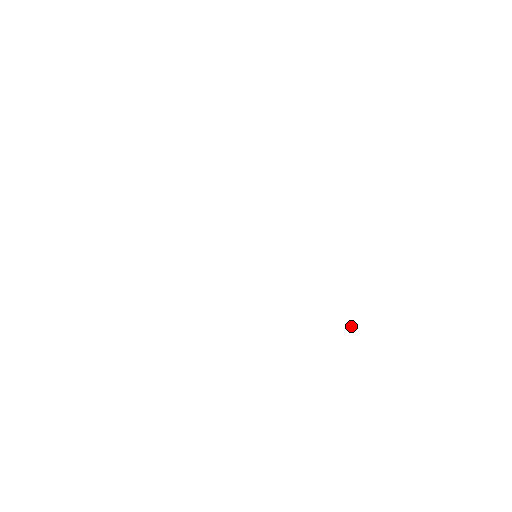
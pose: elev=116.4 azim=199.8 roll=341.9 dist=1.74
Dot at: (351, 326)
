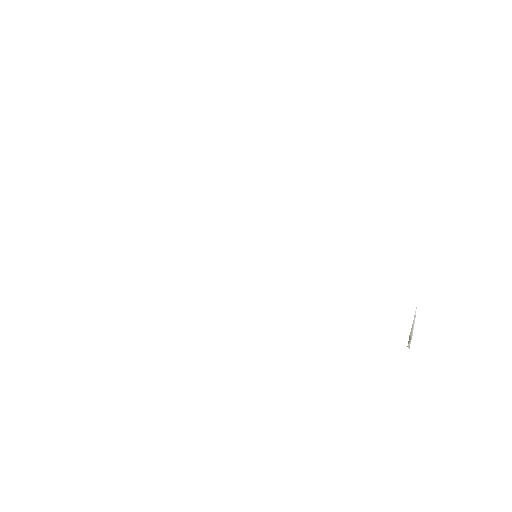
Dot at: occluded
